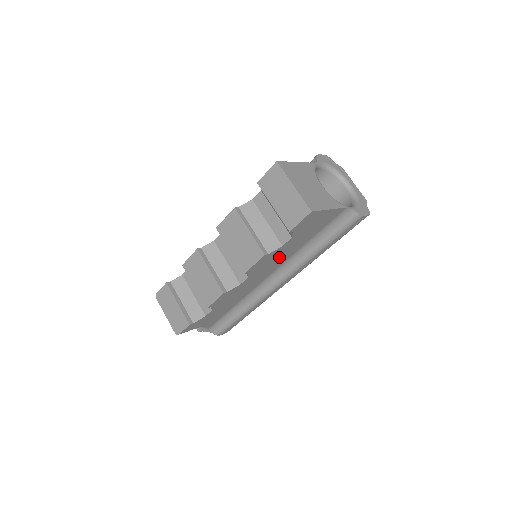
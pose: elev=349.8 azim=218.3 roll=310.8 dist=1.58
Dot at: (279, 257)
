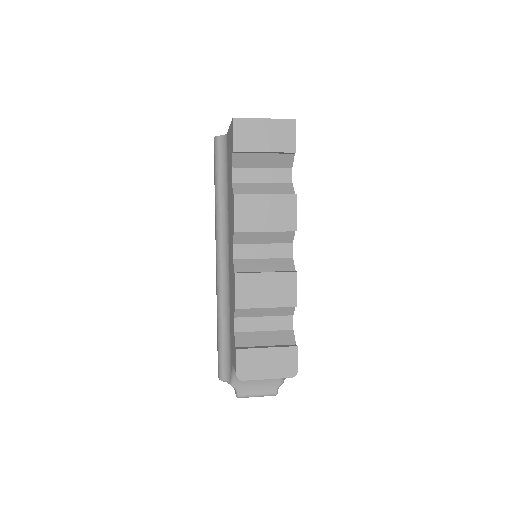
Dot at: occluded
